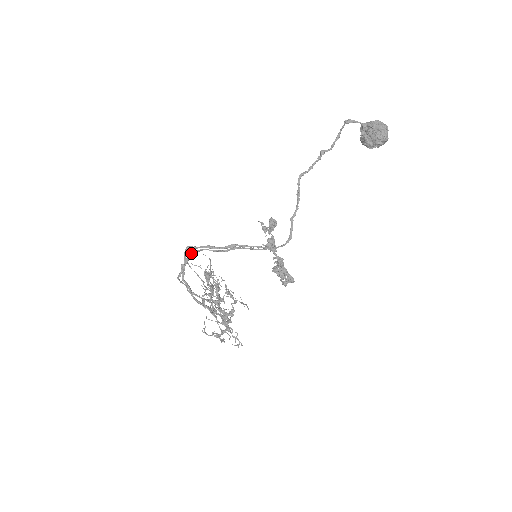
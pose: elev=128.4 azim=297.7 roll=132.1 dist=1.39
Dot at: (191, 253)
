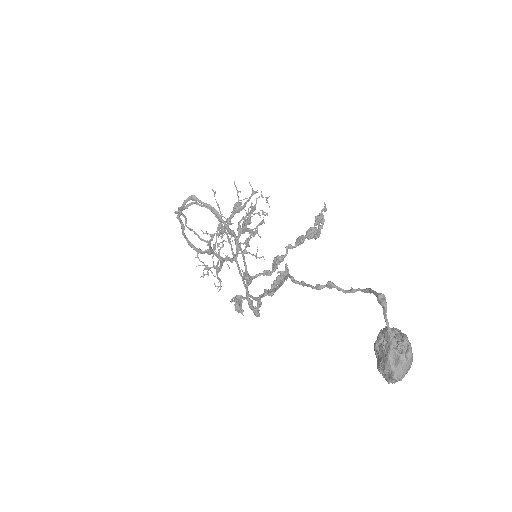
Dot at: (194, 203)
